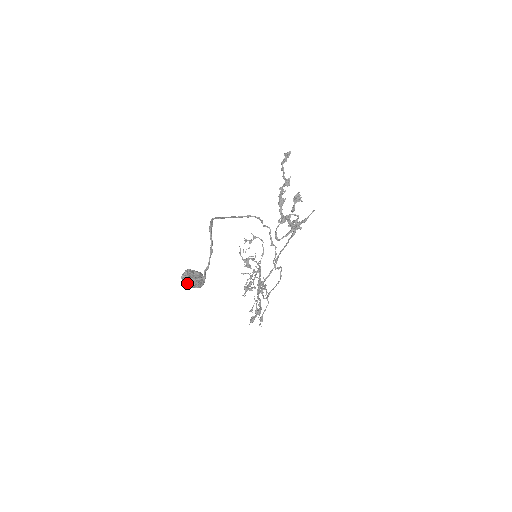
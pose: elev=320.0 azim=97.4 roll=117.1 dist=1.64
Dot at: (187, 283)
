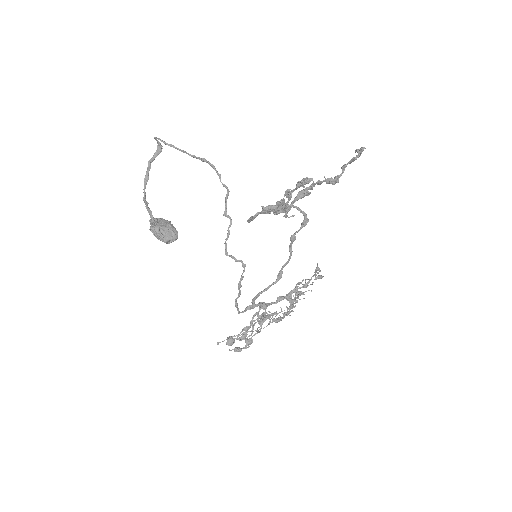
Dot at: (150, 227)
